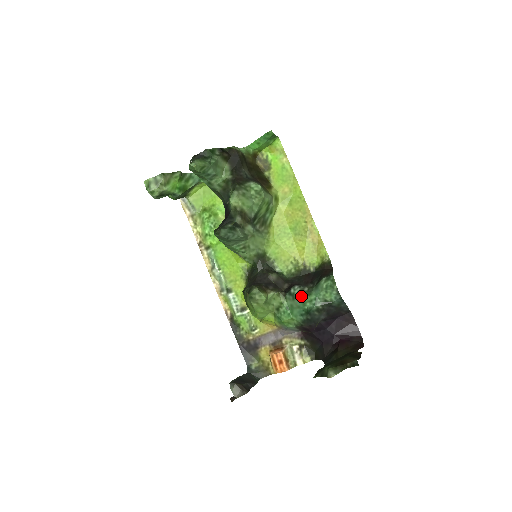
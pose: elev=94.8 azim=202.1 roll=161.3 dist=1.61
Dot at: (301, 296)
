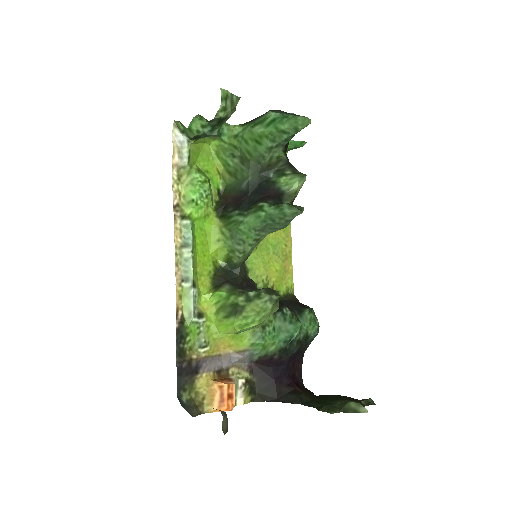
Dot at: (294, 320)
